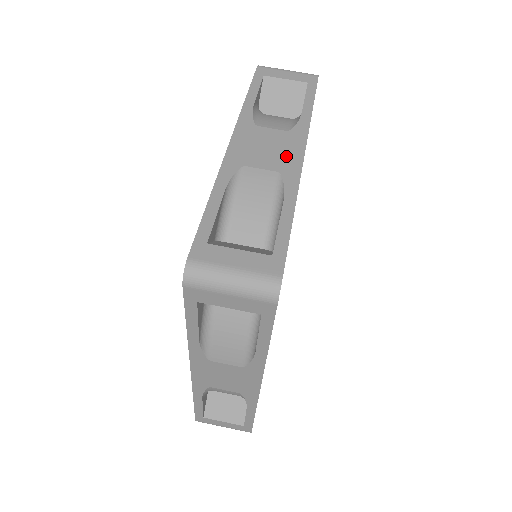
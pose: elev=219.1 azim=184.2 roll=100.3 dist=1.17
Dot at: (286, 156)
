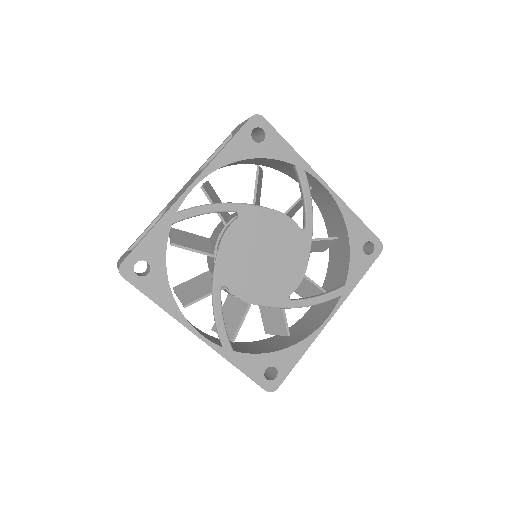
Dot at: (183, 191)
